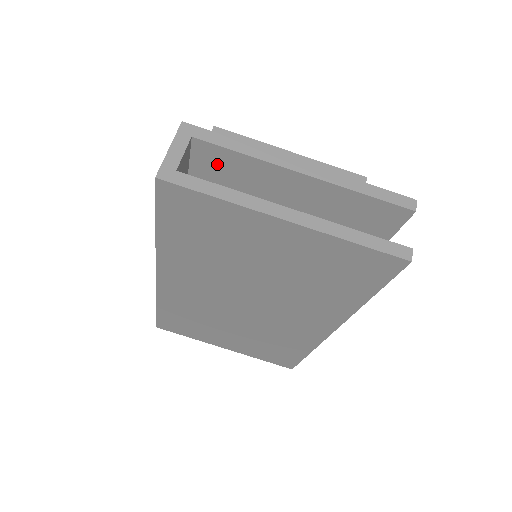
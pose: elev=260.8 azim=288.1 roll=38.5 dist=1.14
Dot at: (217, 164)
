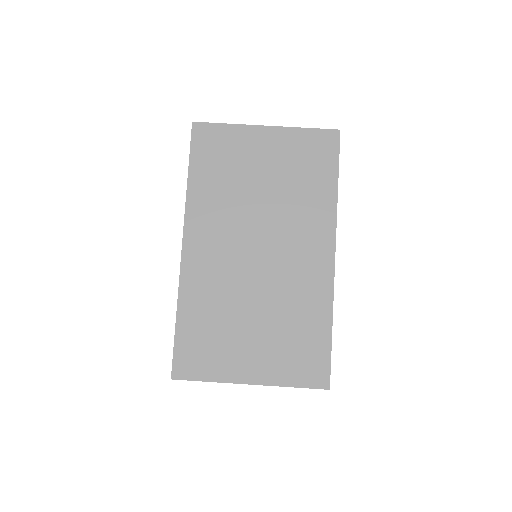
Dot at: occluded
